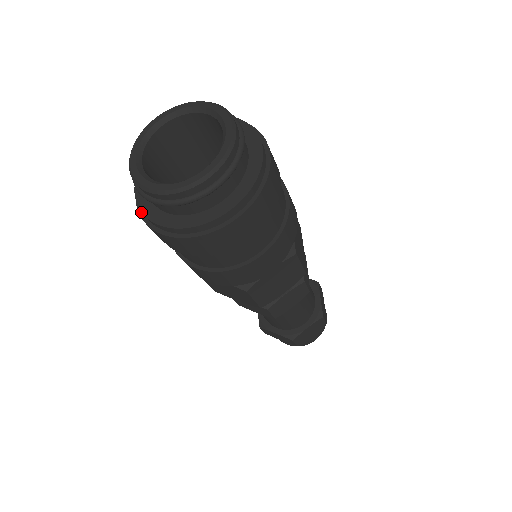
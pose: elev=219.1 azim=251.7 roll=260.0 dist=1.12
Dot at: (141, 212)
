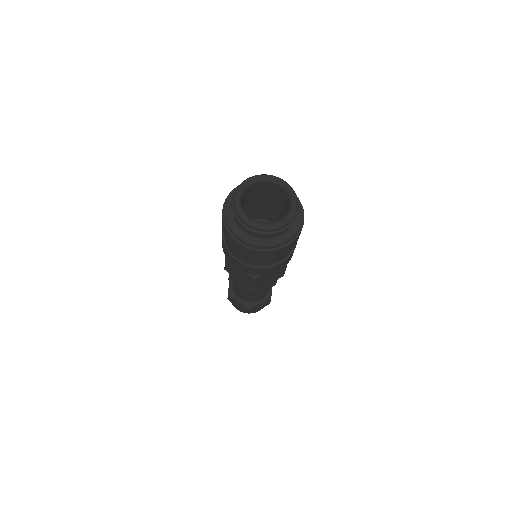
Dot at: (225, 224)
